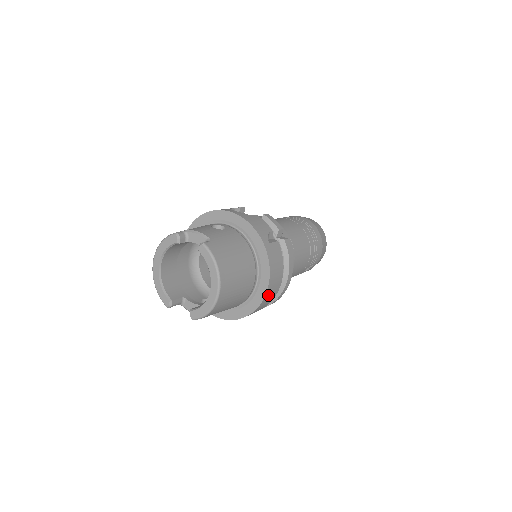
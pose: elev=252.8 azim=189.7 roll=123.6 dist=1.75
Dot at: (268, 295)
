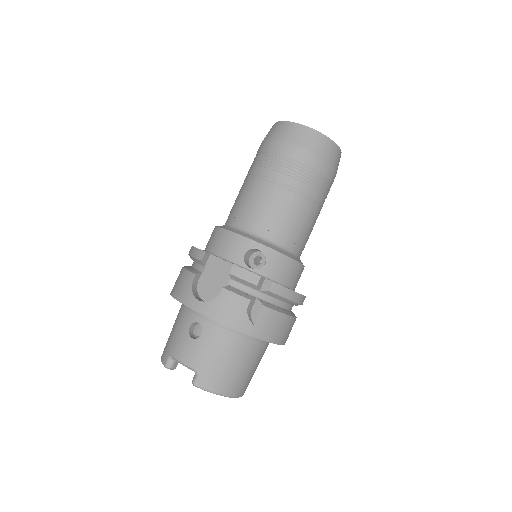
Dot at: (287, 337)
